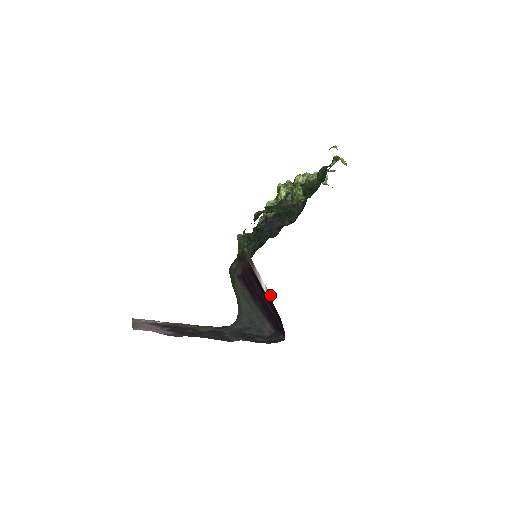
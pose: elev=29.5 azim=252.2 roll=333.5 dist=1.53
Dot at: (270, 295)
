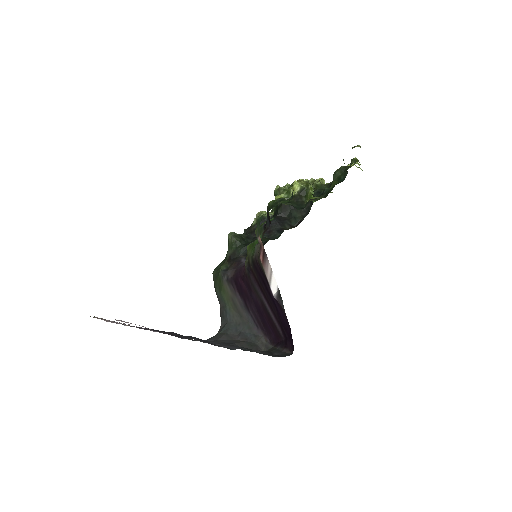
Dot at: (281, 298)
